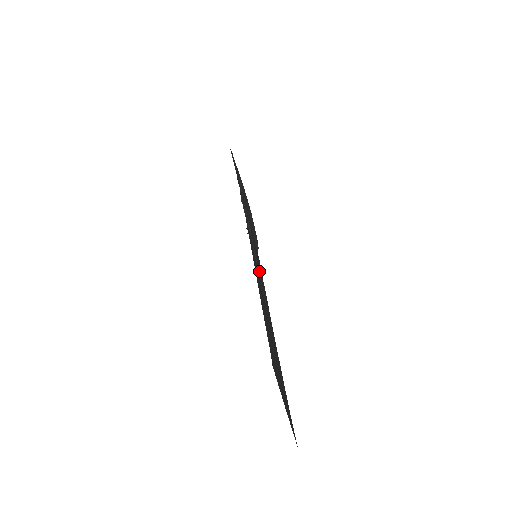
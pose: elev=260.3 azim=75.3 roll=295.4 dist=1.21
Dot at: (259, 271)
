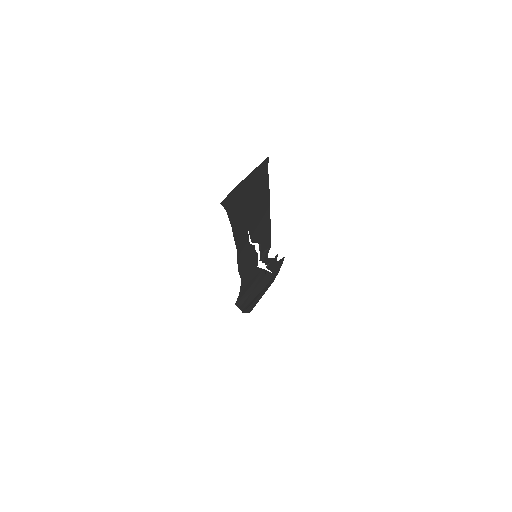
Dot at: (252, 255)
